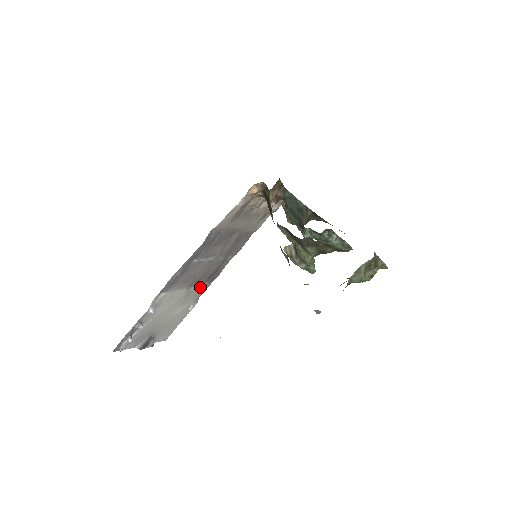
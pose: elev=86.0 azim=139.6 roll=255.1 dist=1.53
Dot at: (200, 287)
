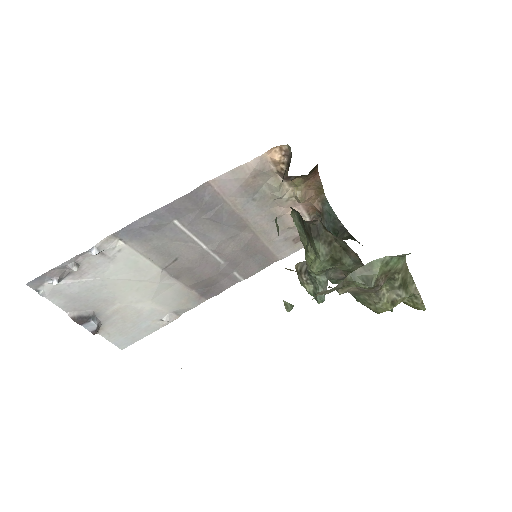
Dot at: (185, 292)
